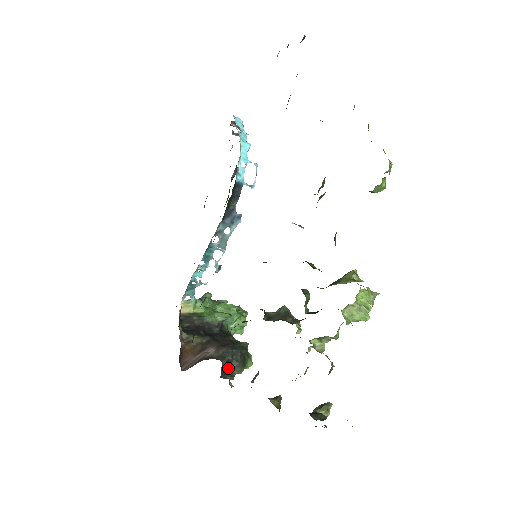
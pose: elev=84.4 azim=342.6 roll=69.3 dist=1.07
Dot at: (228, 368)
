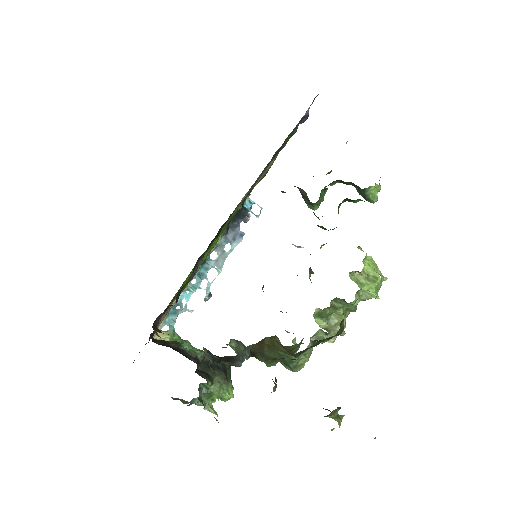
Dot at: (206, 371)
